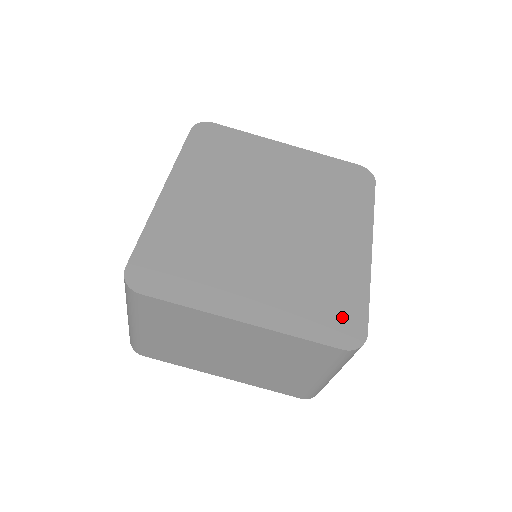
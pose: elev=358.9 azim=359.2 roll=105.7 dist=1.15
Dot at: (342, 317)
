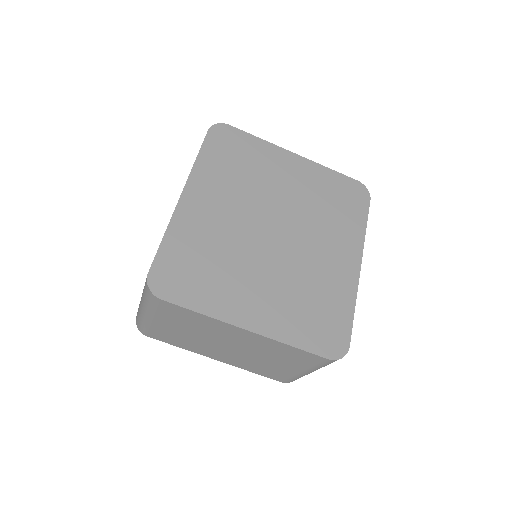
Dot at: (330, 330)
